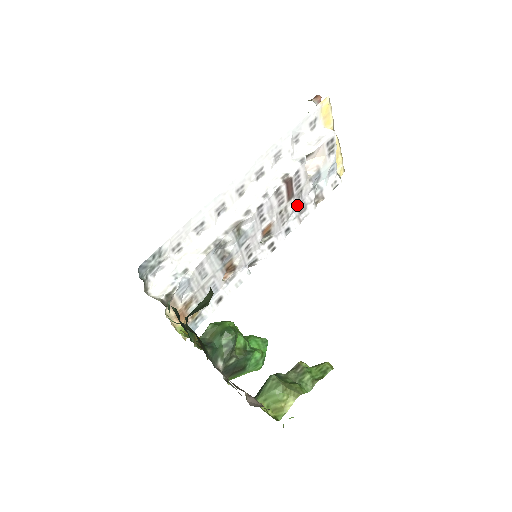
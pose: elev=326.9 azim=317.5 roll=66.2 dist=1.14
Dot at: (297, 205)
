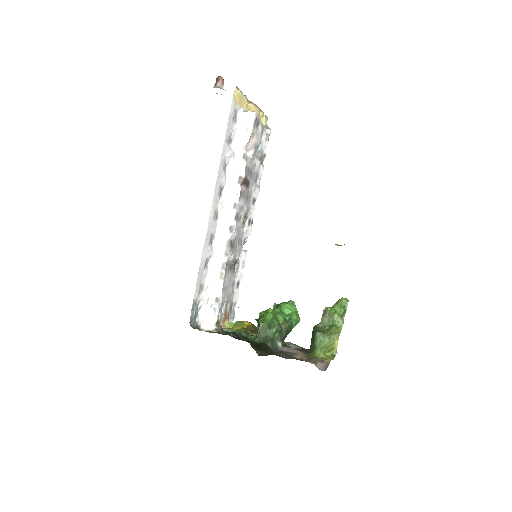
Dot at: (252, 181)
